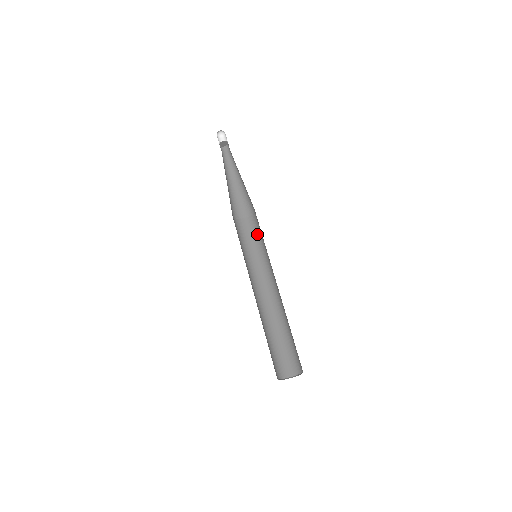
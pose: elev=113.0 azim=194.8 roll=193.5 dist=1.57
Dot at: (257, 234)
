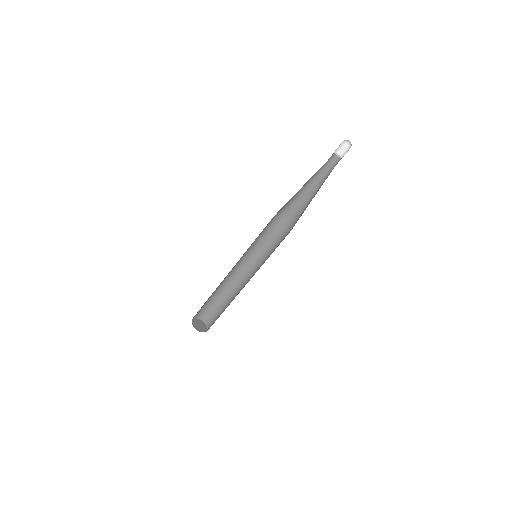
Dot at: (275, 237)
